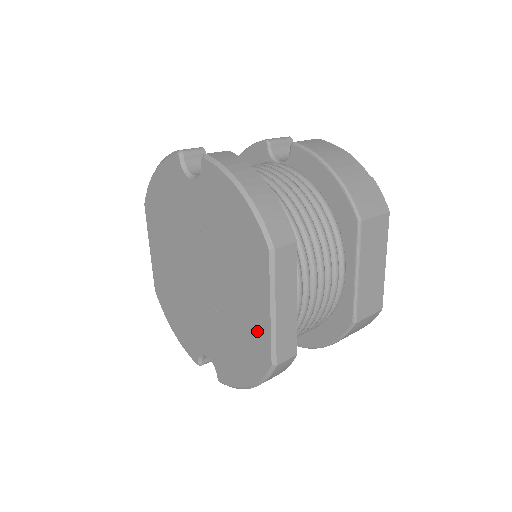
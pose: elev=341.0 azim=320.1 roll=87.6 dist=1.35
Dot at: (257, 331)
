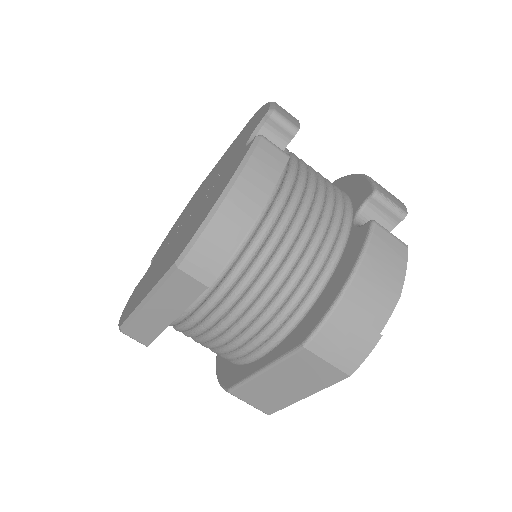
Dot at: (140, 296)
